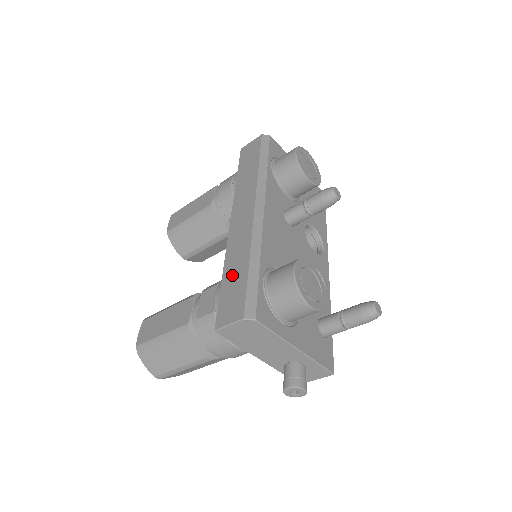
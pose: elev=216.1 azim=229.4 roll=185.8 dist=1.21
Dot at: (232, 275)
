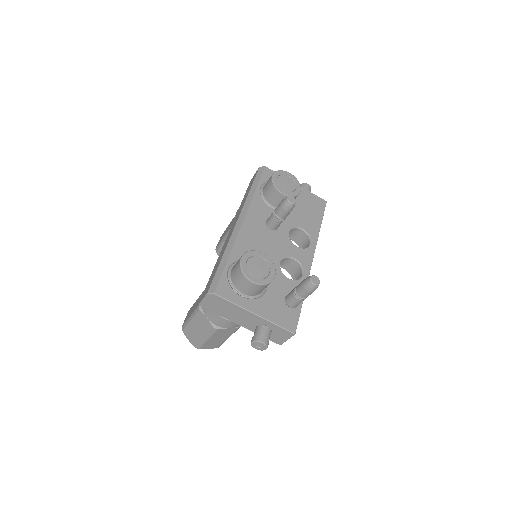
Dot at: (215, 268)
